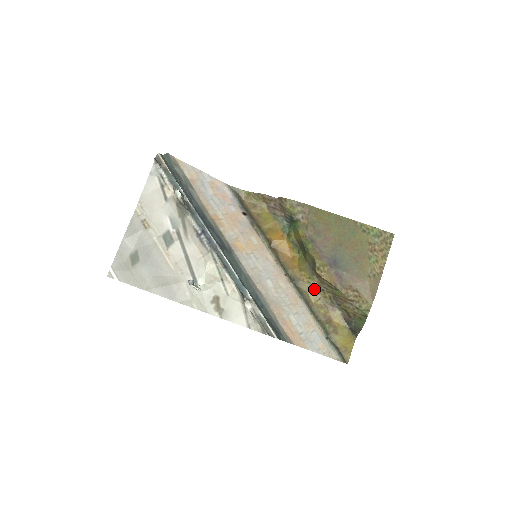
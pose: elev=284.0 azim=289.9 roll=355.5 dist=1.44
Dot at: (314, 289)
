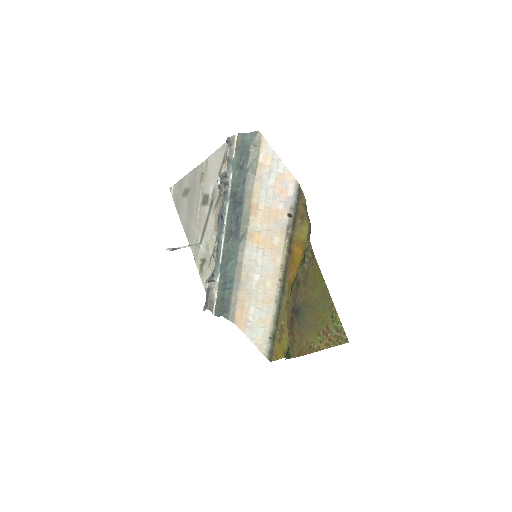
Dot at: occluded
